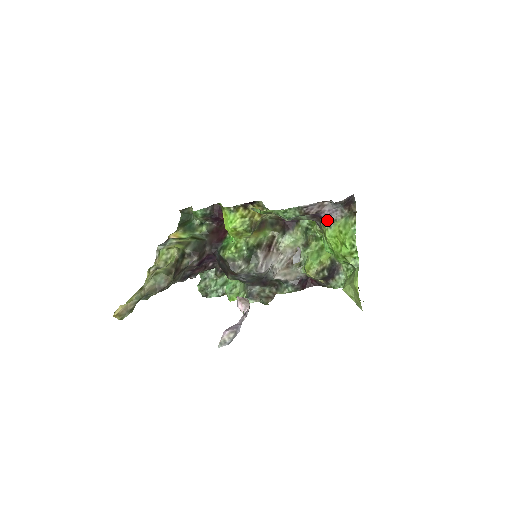
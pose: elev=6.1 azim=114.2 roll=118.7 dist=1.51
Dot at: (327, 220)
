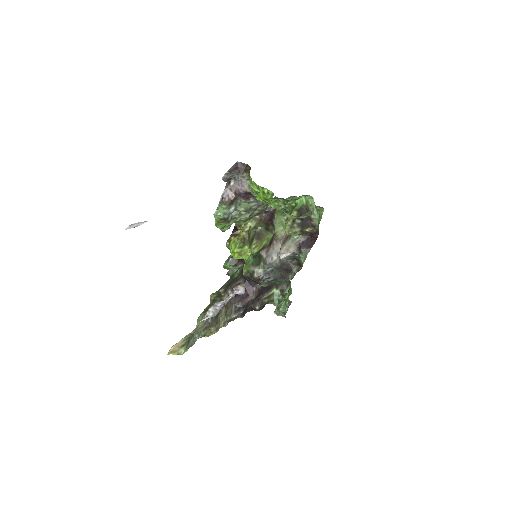
Dot at: (248, 191)
